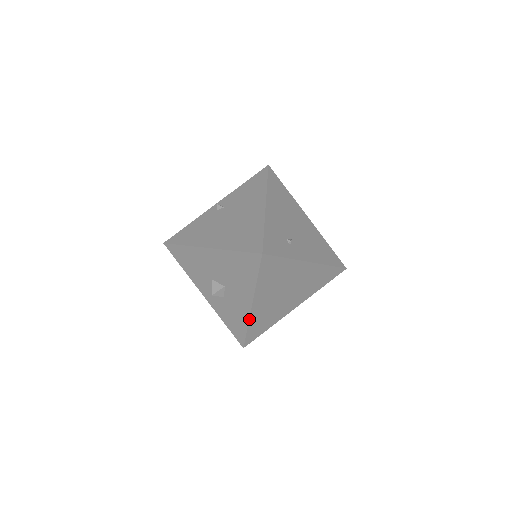
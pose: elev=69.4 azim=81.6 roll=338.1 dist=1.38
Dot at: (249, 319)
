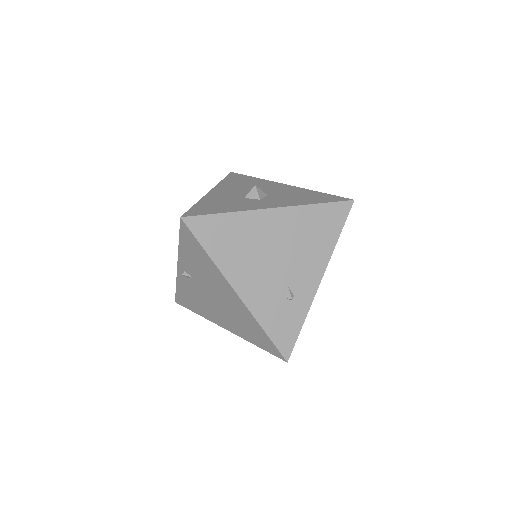
Dot at: occluded
